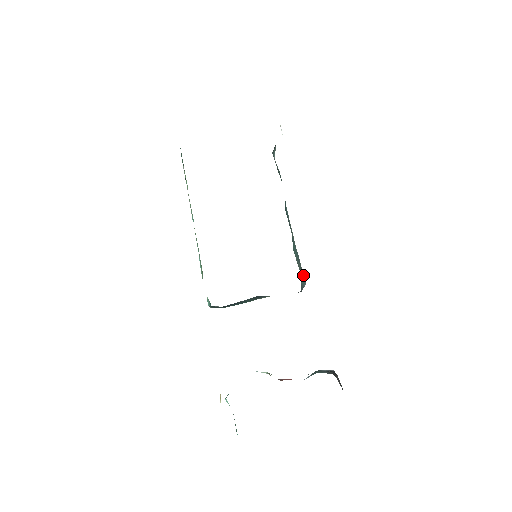
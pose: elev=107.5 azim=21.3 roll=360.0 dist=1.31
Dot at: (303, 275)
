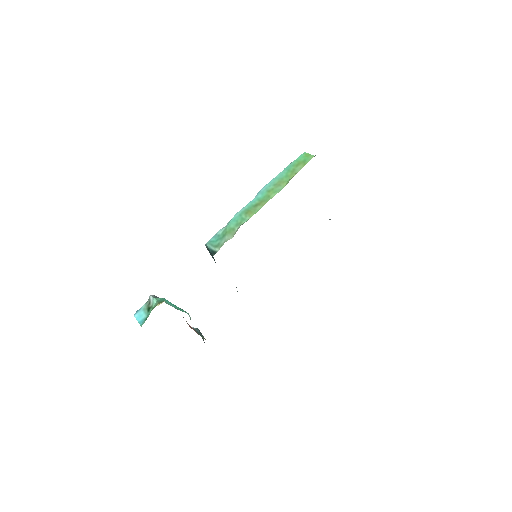
Dot at: occluded
